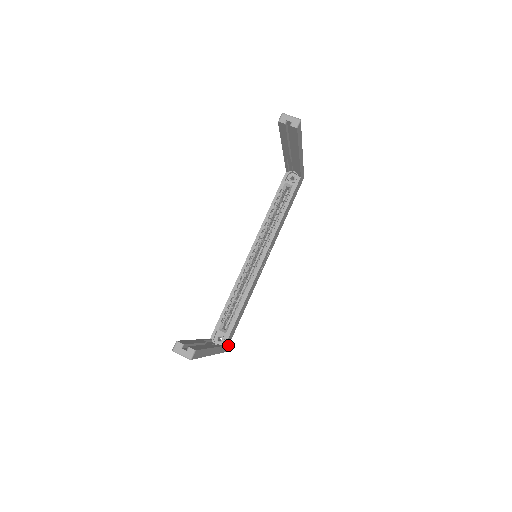
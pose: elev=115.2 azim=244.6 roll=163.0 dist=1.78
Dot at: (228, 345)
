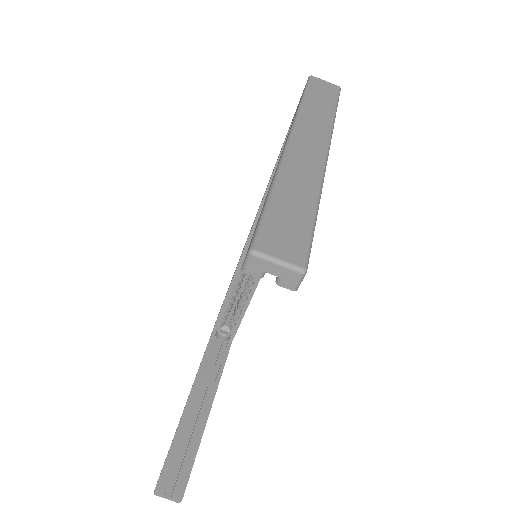
Dot at: occluded
